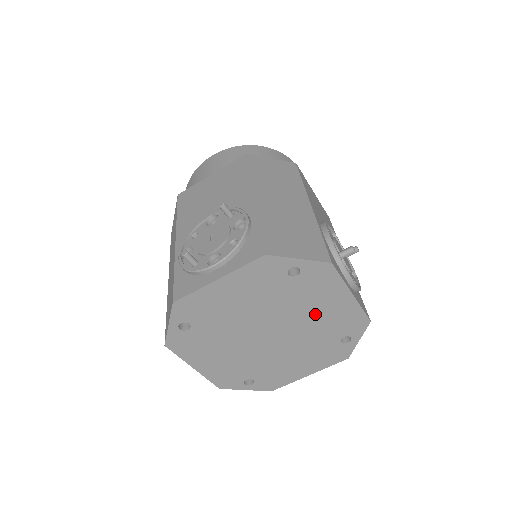
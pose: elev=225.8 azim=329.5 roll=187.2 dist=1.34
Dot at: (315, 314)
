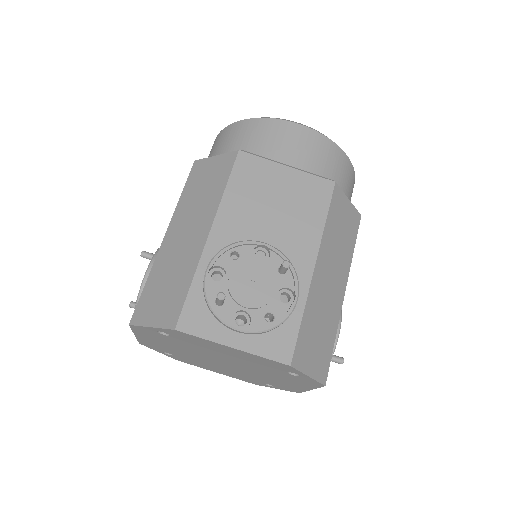
Dot at: (271, 378)
